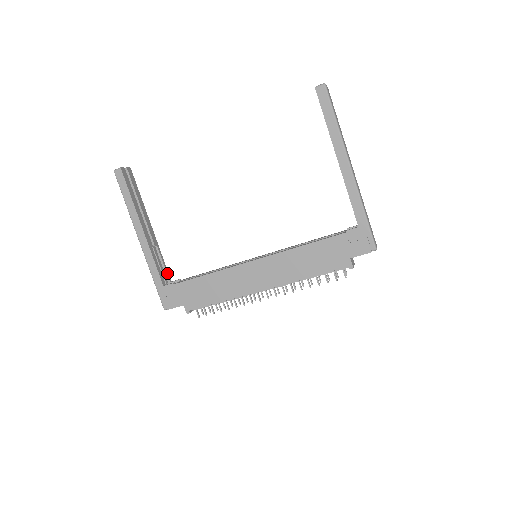
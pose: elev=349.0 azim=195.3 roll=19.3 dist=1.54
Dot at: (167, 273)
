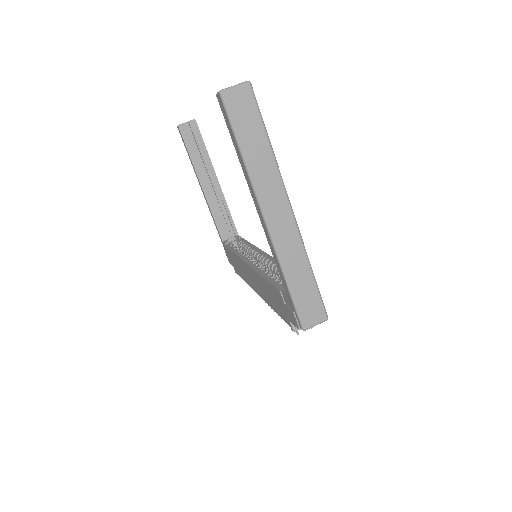
Dot at: (233, 227)
